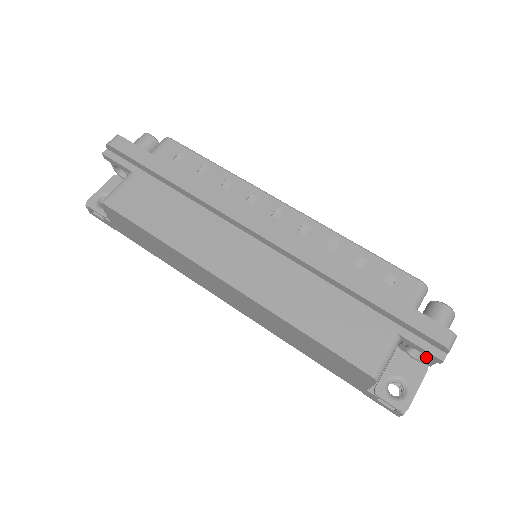
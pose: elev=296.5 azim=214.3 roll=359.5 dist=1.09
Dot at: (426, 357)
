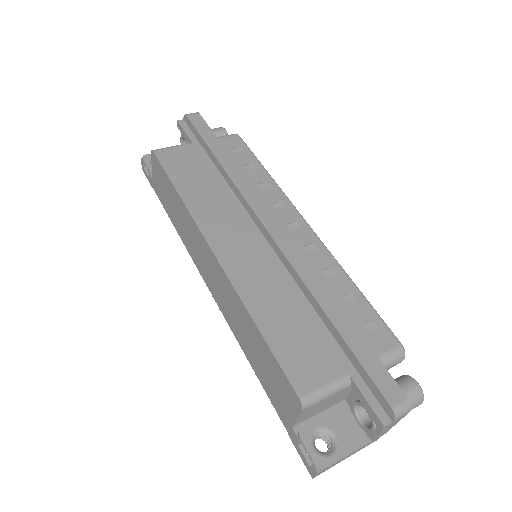
Dot at: (371, 425)
